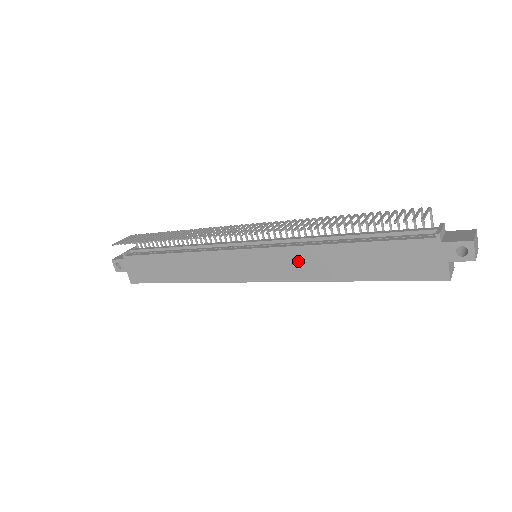
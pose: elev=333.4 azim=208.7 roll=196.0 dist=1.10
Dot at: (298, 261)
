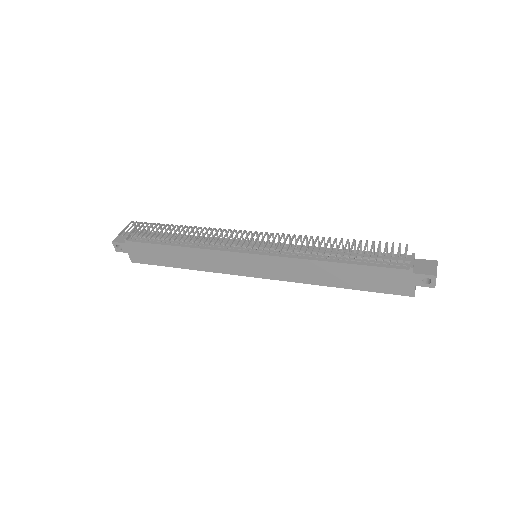
Dot at: (296, 268)
